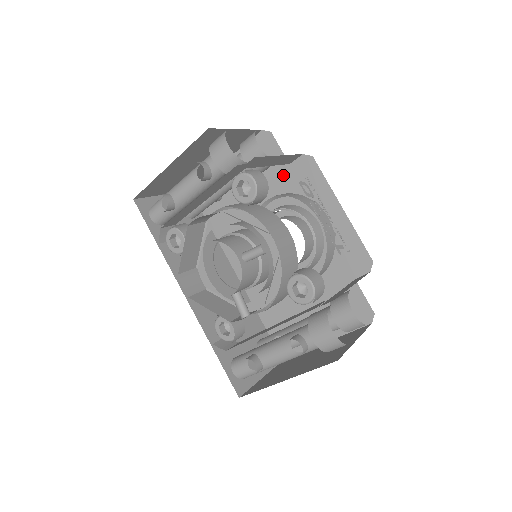
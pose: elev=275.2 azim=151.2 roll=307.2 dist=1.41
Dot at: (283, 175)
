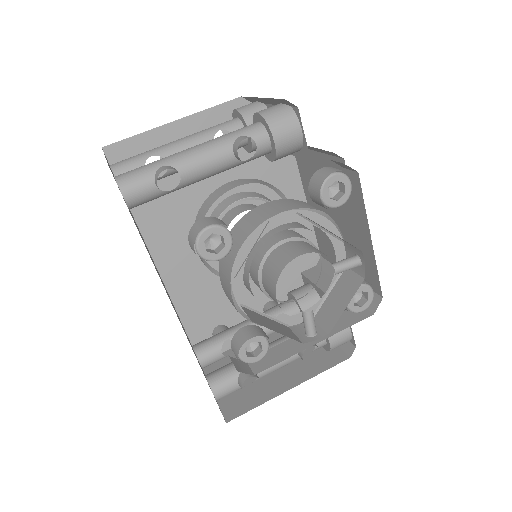
Dot at: occluded
